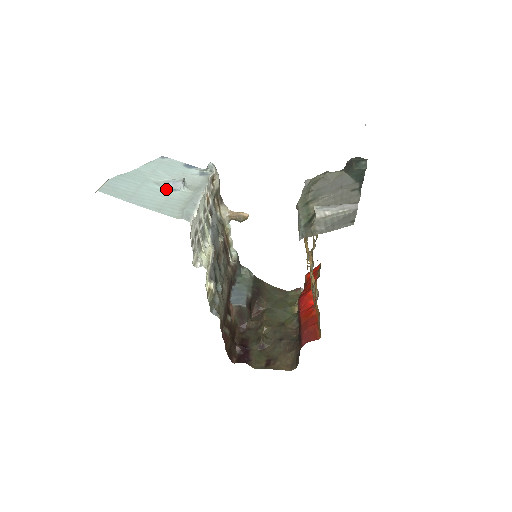
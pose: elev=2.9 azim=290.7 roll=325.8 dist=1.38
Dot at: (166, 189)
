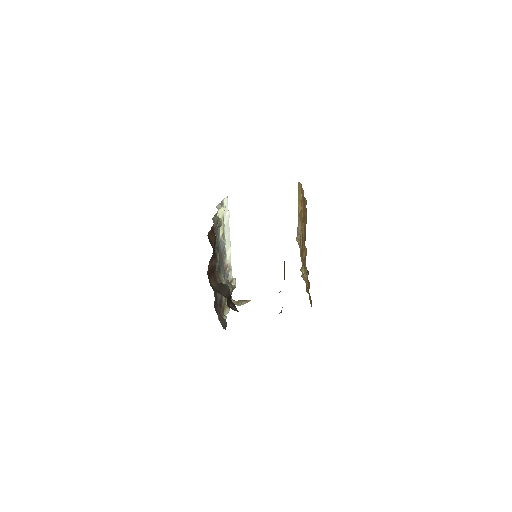
Dot at: occluded
